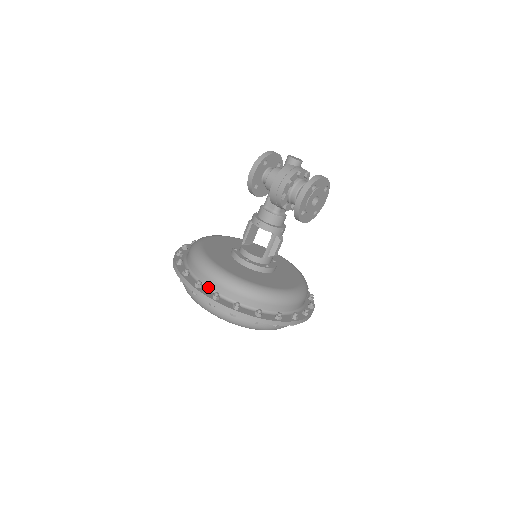
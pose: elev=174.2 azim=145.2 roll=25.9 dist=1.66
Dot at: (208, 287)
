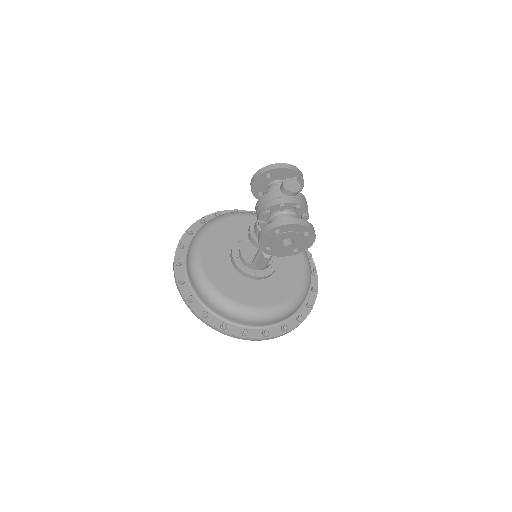
Dot at: (186, 268)
